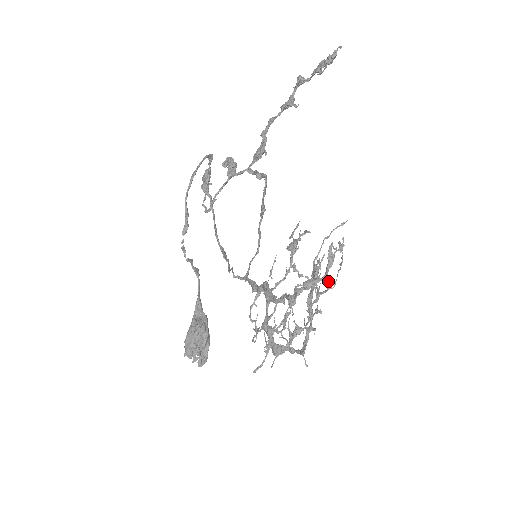
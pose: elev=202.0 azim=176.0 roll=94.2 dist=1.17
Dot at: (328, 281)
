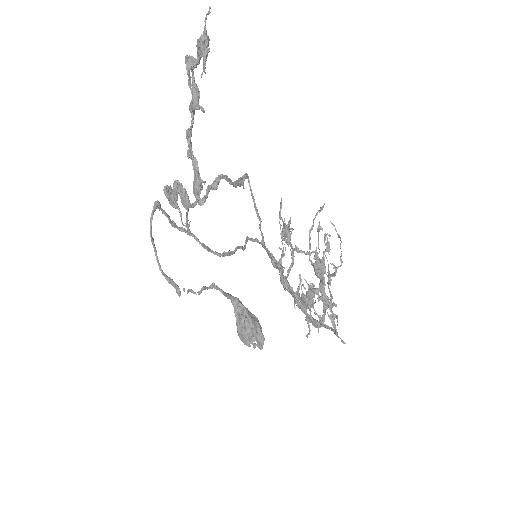
Dot at: occluded
